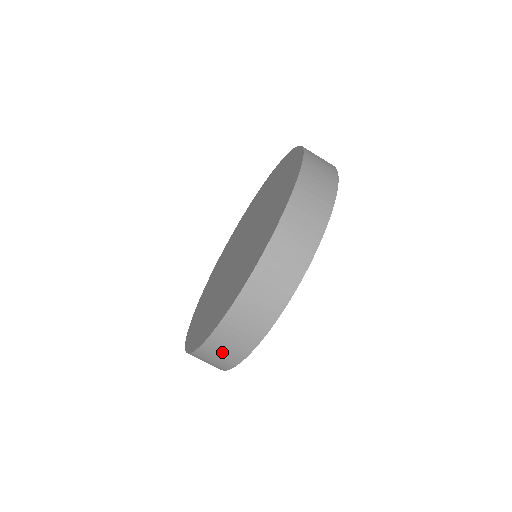
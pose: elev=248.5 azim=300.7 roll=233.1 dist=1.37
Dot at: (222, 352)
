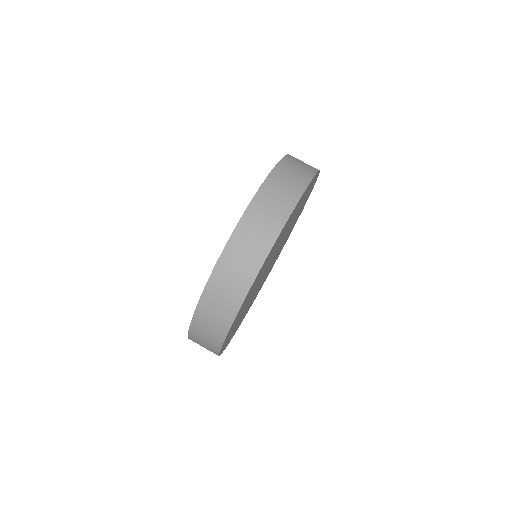
Dot at: (233, 276)
